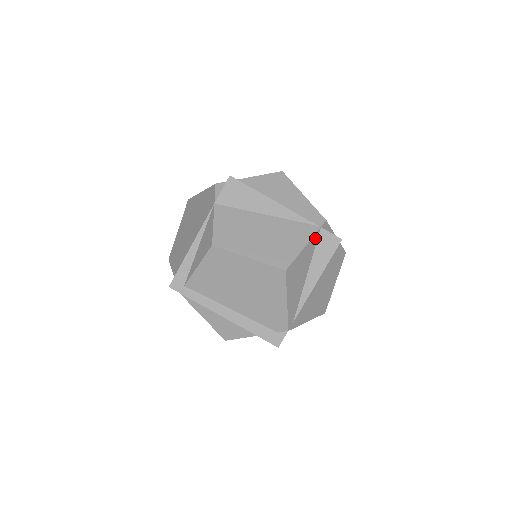
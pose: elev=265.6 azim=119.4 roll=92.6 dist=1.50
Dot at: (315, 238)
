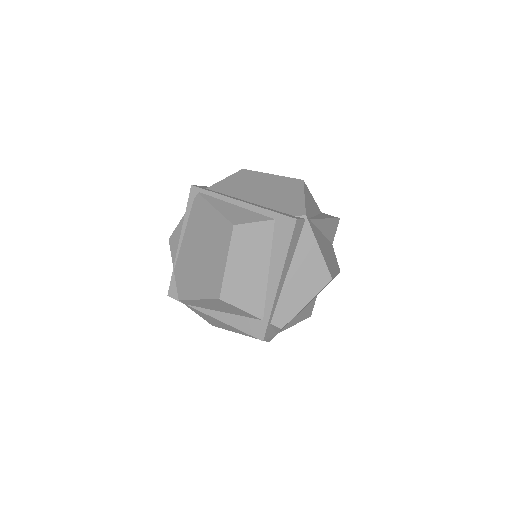
Dot at: (319, 210)
